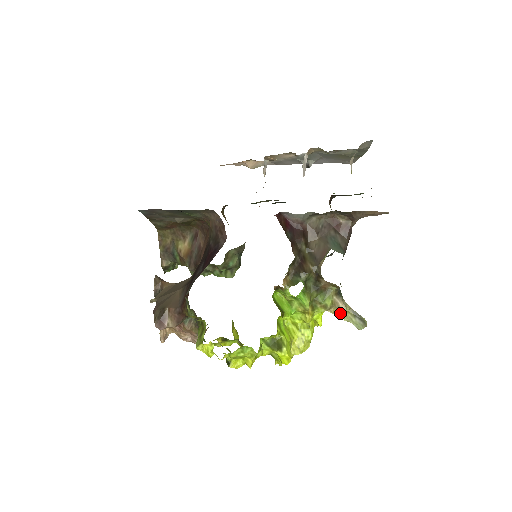
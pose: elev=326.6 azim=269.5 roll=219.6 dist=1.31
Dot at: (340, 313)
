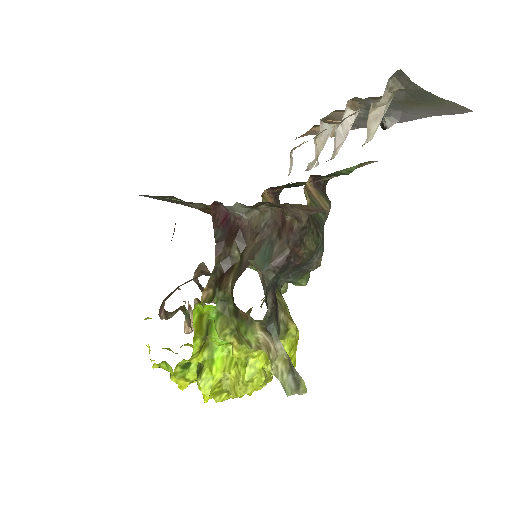
Dot at: (271, 359)
